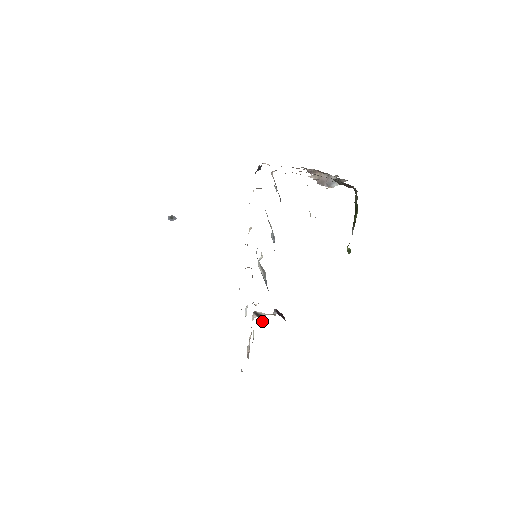
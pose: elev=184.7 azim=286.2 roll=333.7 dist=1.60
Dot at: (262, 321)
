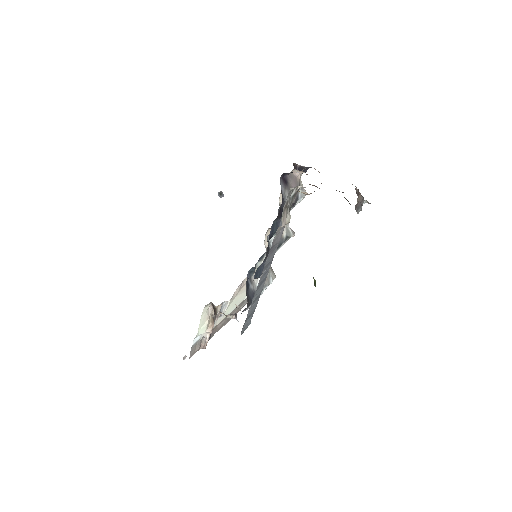
Dot at: (215, 316)
